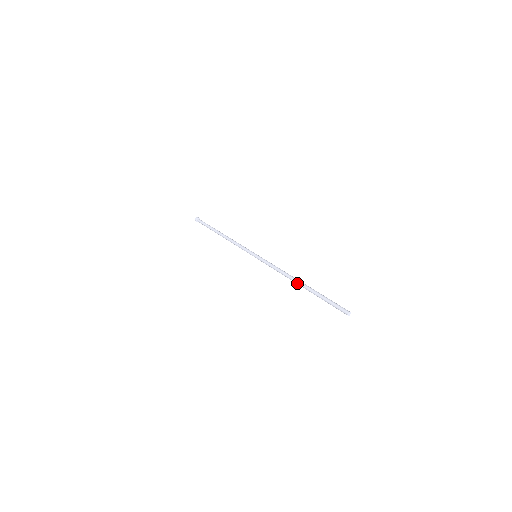
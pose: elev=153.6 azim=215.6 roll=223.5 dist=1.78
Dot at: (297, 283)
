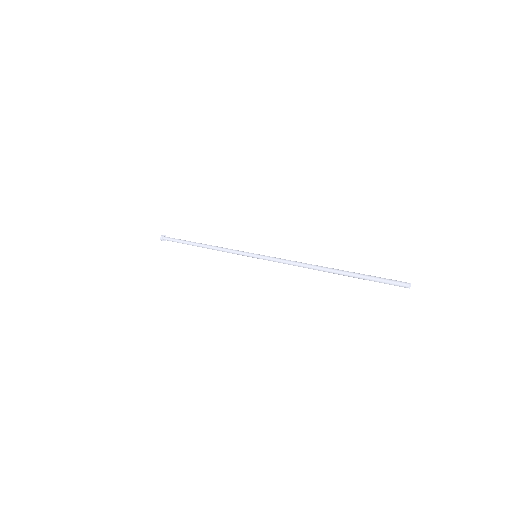
Dot at: occluded
